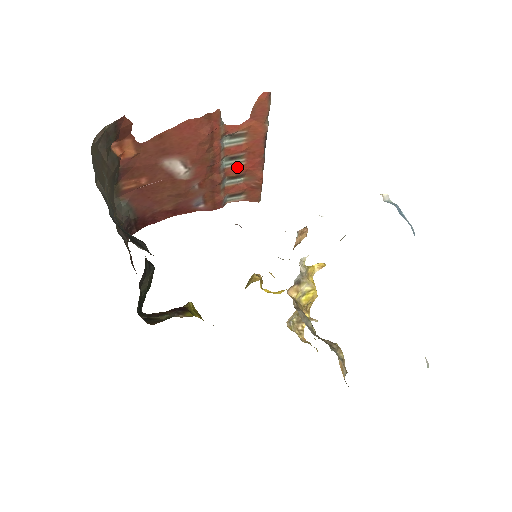
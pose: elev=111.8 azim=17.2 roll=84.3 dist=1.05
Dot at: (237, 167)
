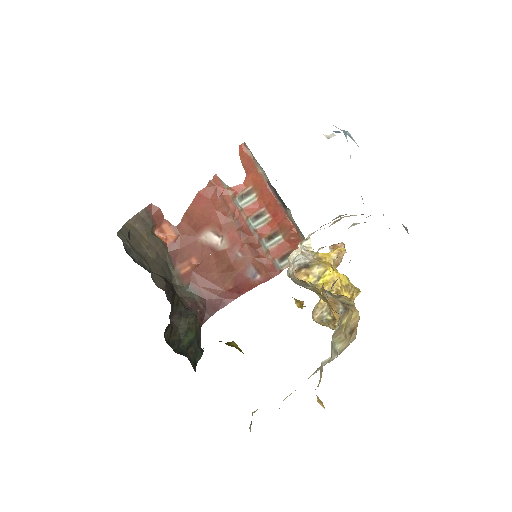
Dot at: (267, 225)
